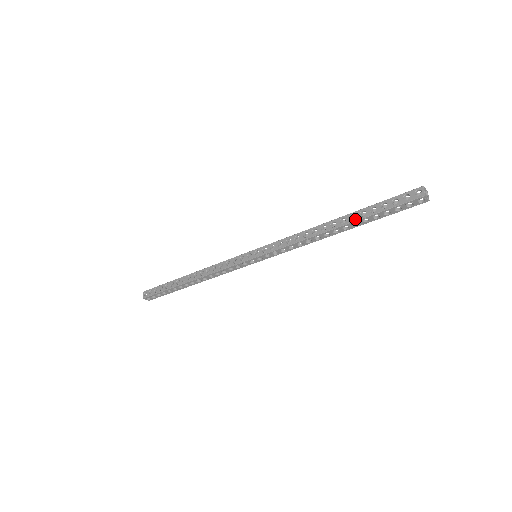
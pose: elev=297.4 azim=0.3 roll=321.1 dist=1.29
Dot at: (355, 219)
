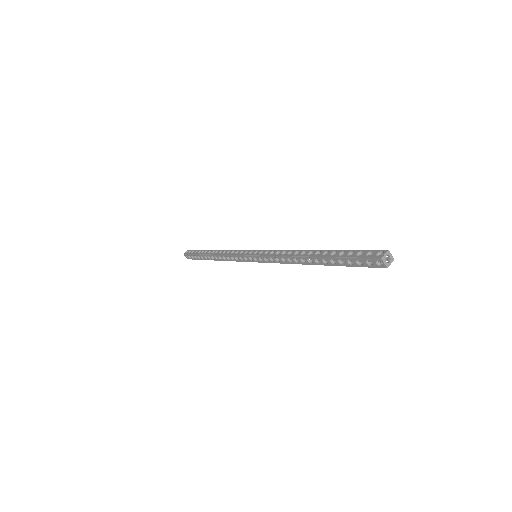
Dot at: (328, 264)
